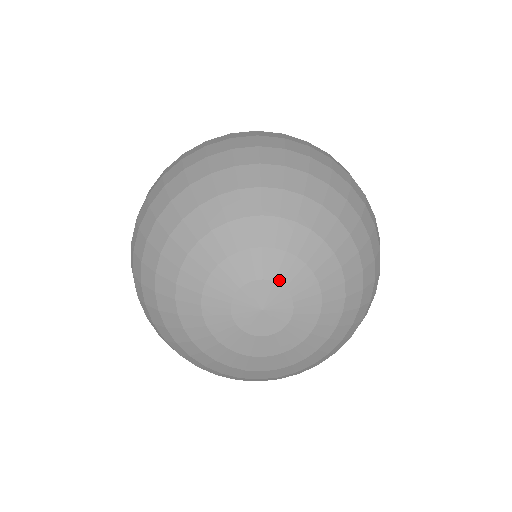
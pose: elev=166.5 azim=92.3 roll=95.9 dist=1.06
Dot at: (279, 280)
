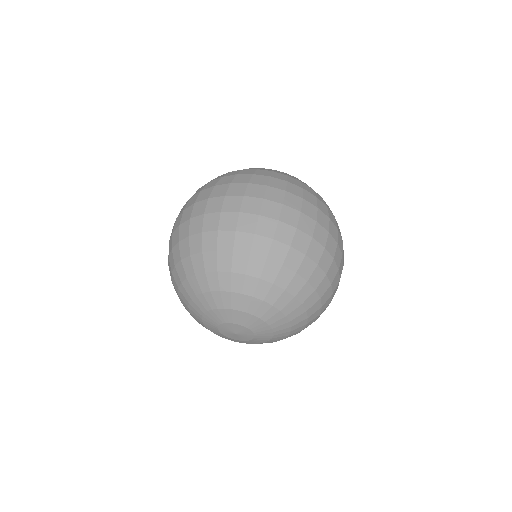
Dot at: (243, 325)
